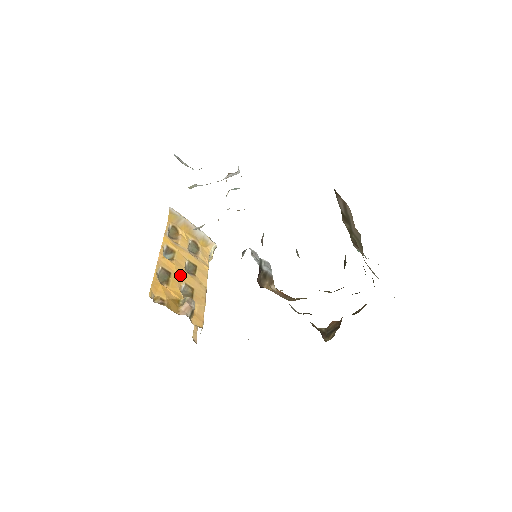
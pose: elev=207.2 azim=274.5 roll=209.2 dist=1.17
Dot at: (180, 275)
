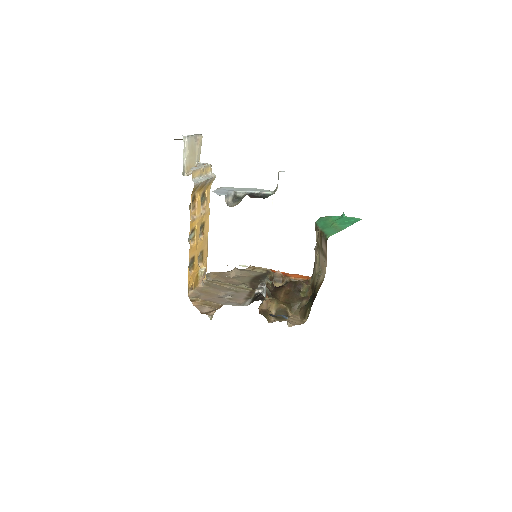
Dot at: (198, 249)
